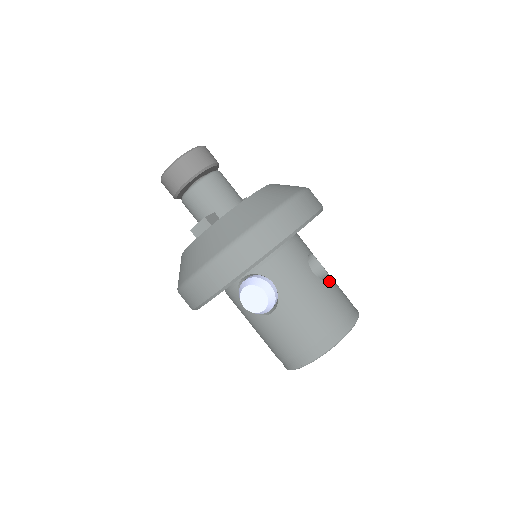
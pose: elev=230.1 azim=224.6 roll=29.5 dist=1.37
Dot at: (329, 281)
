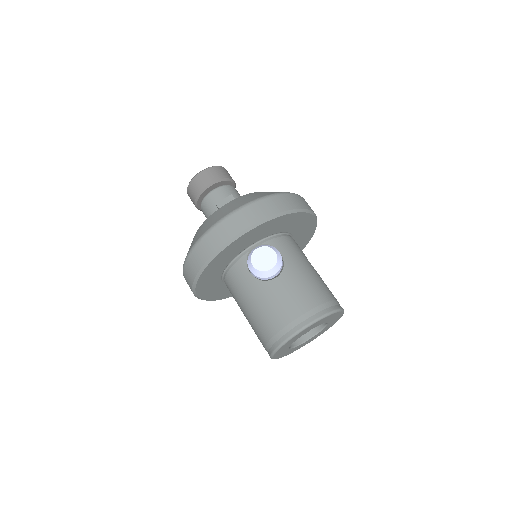
Dot at: occluded
